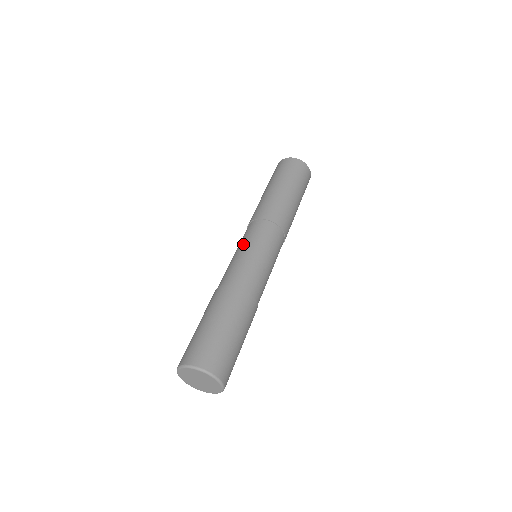
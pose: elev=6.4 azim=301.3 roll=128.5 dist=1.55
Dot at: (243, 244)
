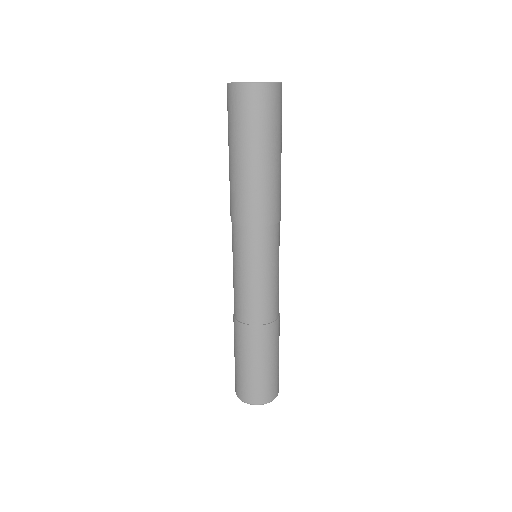
Dot at: (253, 268)
